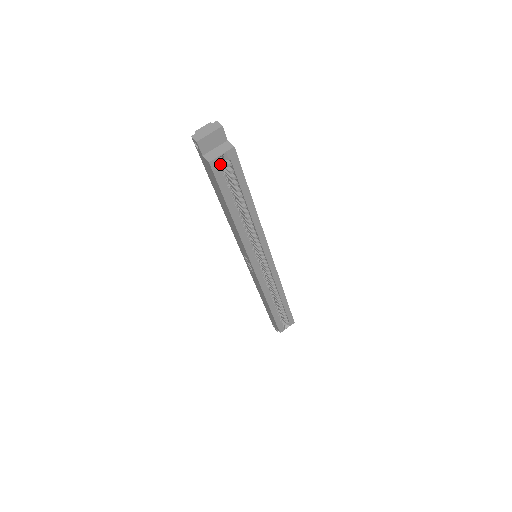
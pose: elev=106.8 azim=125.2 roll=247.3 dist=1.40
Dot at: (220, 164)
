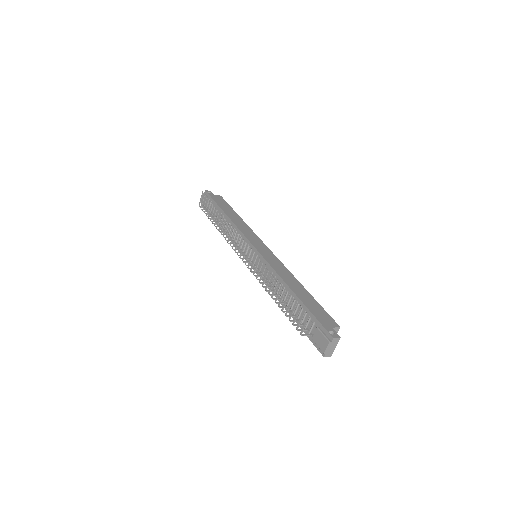
Dot at: occluded
